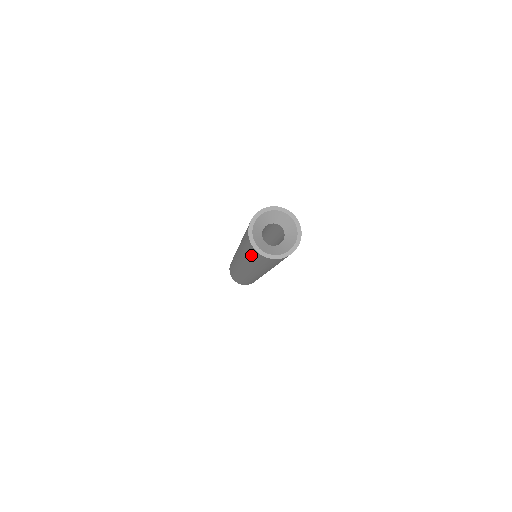
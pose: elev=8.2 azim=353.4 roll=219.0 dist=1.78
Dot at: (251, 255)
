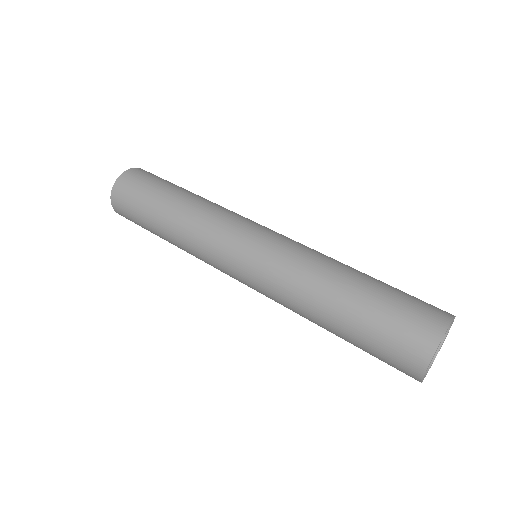
Dot at: occluded
